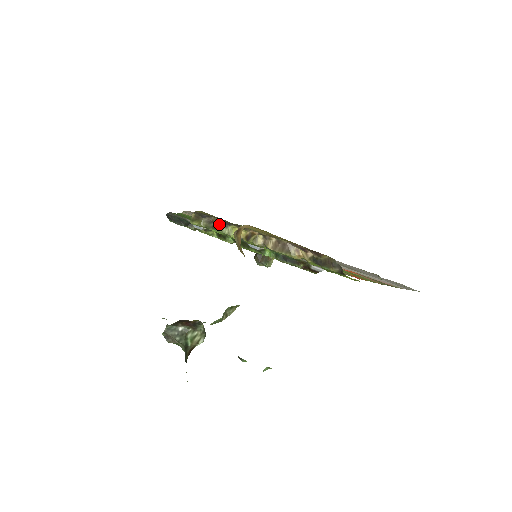
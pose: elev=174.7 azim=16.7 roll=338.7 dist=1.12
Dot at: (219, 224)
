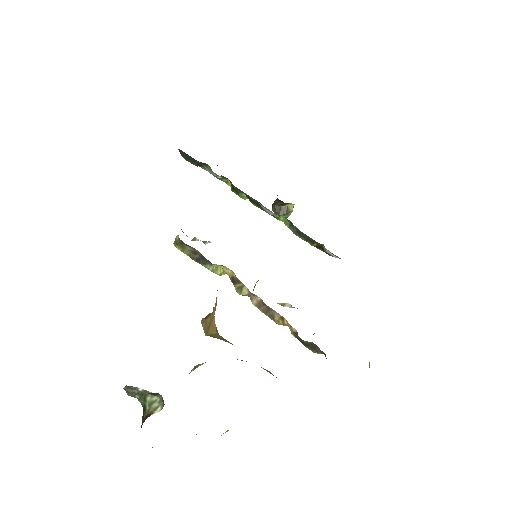
Dot at: (203, 260)
